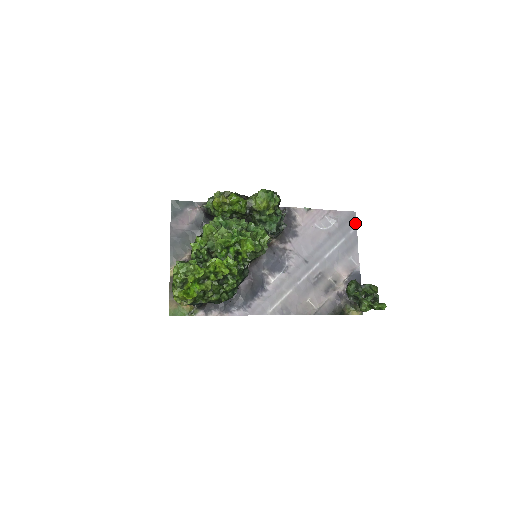
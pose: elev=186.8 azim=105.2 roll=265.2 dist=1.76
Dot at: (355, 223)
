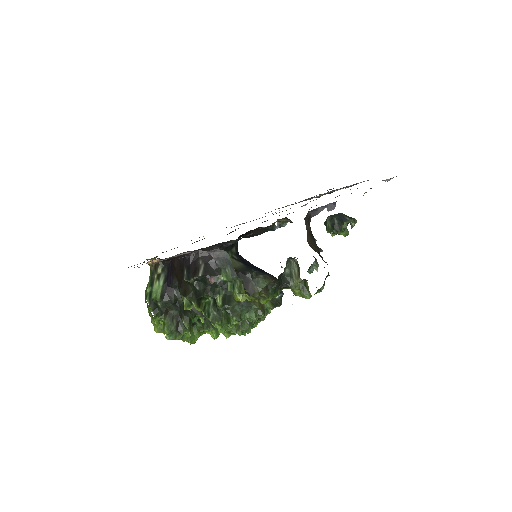
Dot at: occluded
